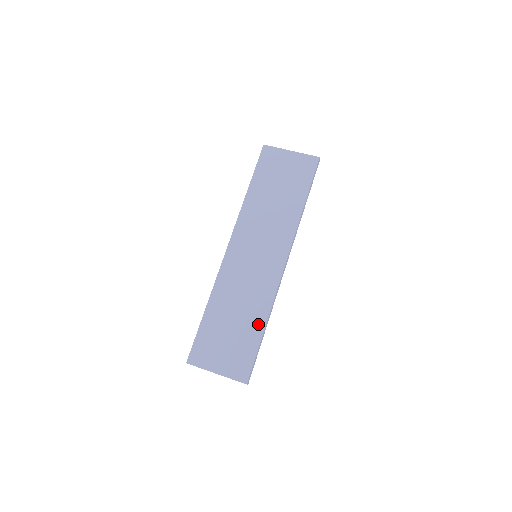
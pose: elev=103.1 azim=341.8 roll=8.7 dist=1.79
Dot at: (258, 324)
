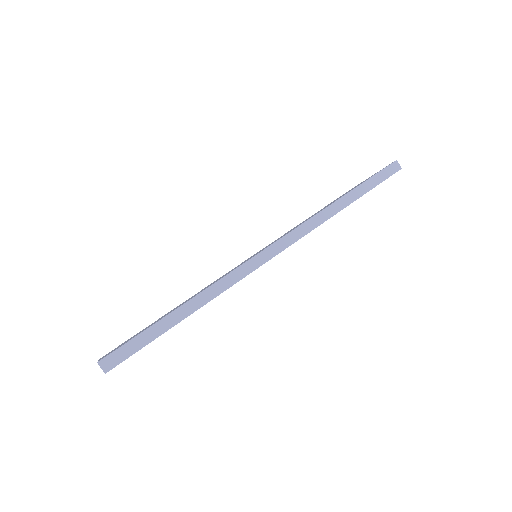
Dot at: occluded
